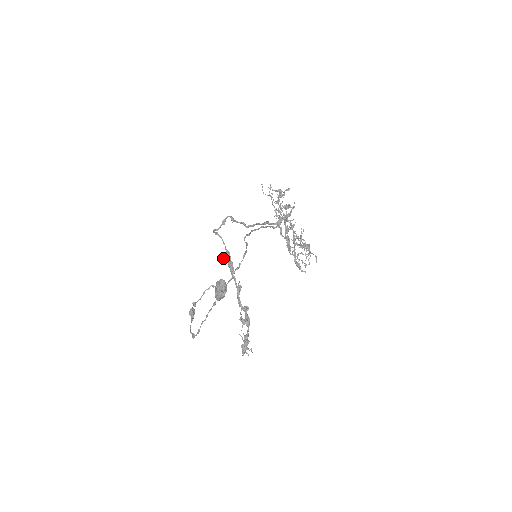
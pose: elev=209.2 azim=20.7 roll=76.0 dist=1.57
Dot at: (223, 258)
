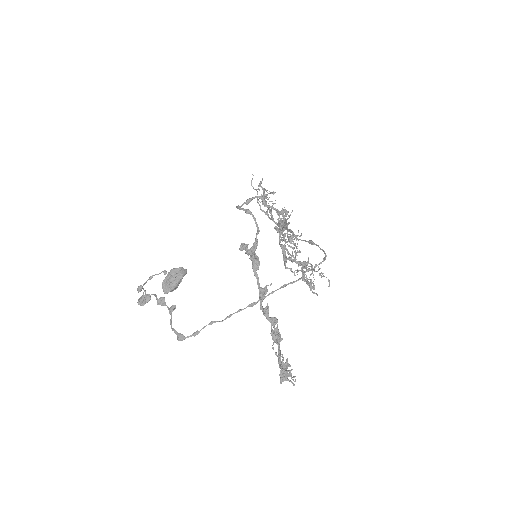
Dot at: (244, 246)
